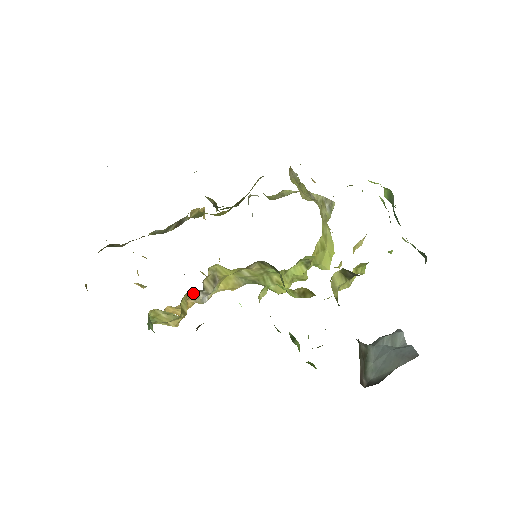
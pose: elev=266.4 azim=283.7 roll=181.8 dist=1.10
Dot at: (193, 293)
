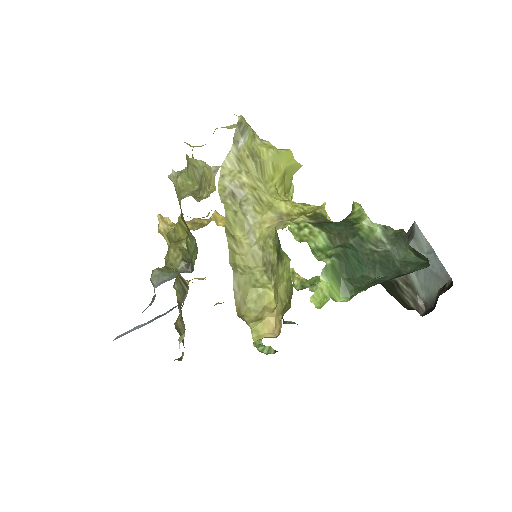
Dot at: occluded
